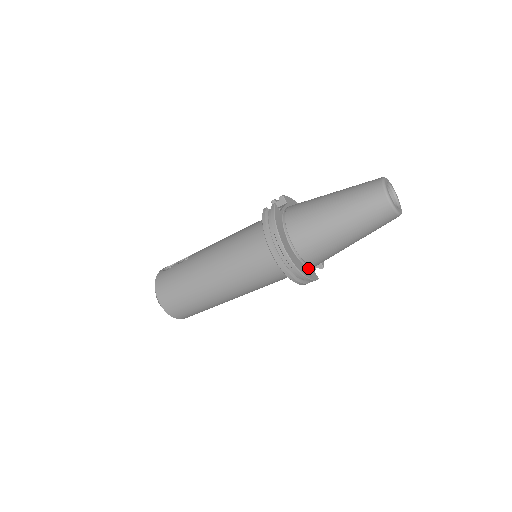
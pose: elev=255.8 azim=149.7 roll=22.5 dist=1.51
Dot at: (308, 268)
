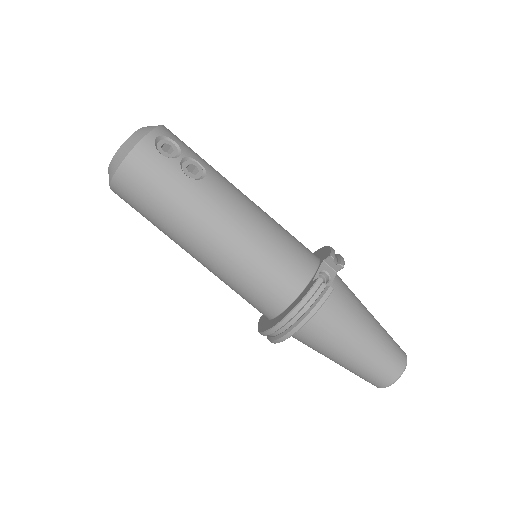
Dot at: occluded
